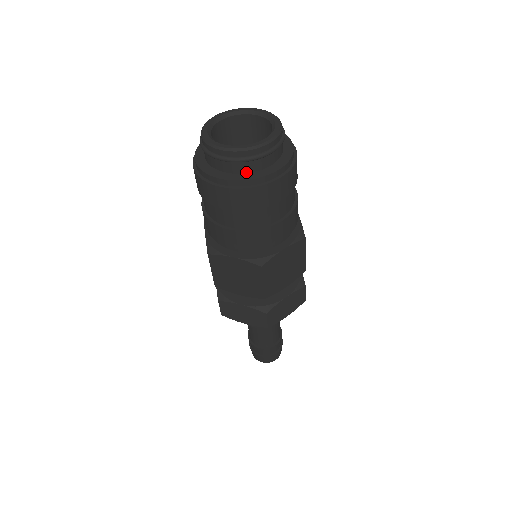
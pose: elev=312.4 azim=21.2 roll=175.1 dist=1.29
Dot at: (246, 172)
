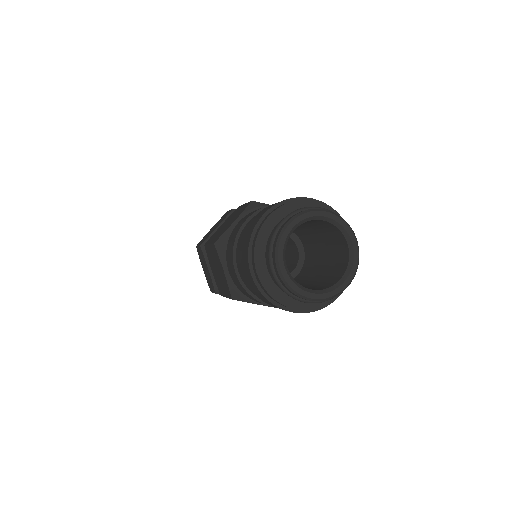
Dot at: (278, 286)
